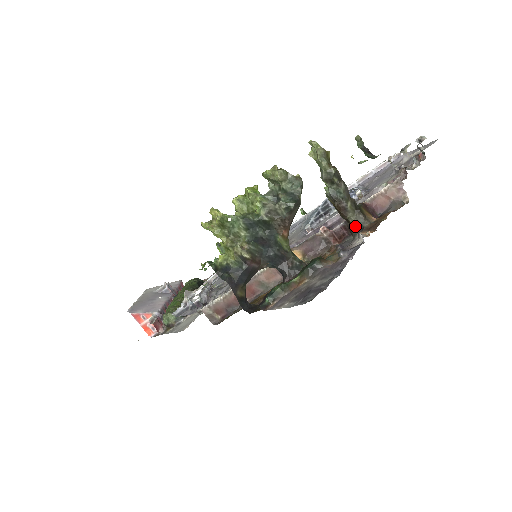
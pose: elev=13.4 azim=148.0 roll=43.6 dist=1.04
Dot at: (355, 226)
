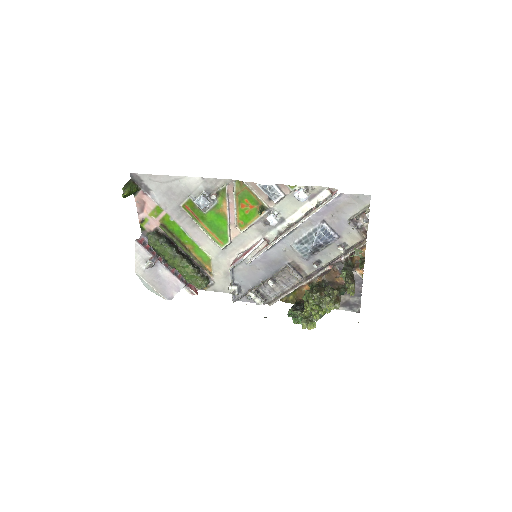
Dot at: occluded
